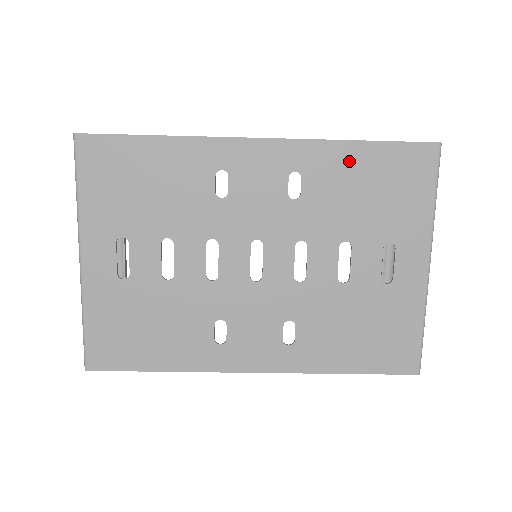
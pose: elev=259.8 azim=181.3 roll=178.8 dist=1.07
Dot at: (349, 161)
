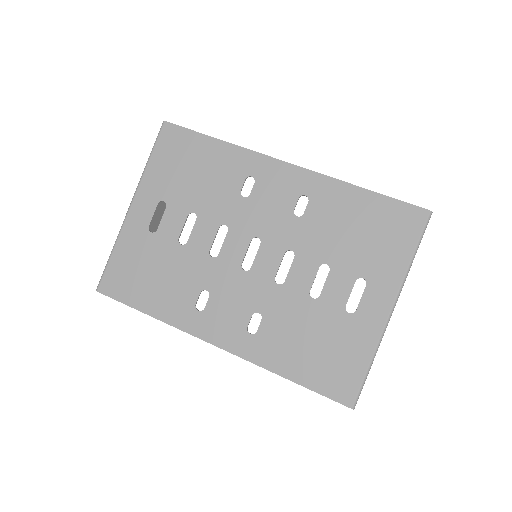
Dot at: (350, 201)
